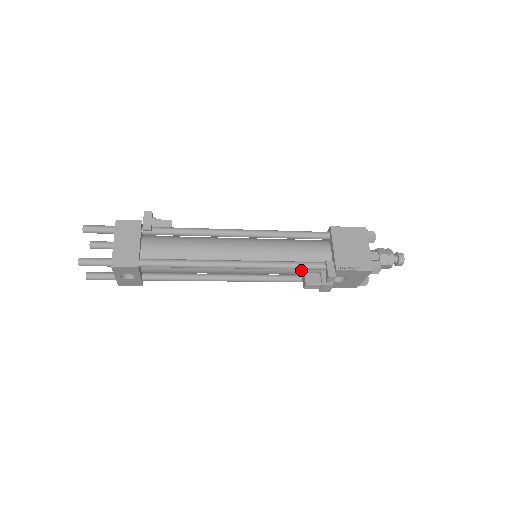
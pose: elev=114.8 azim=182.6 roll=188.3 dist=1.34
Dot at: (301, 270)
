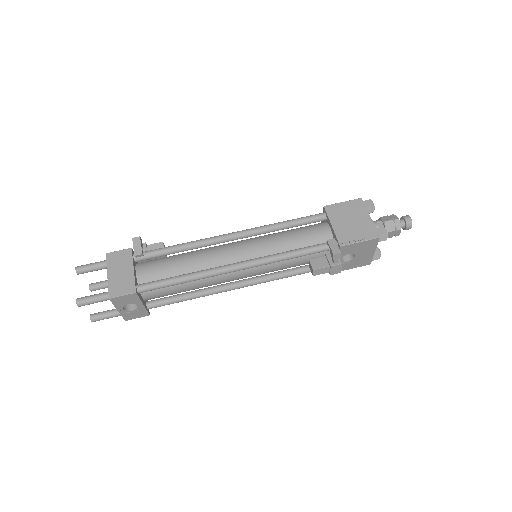
Dot at: (305, 258)
